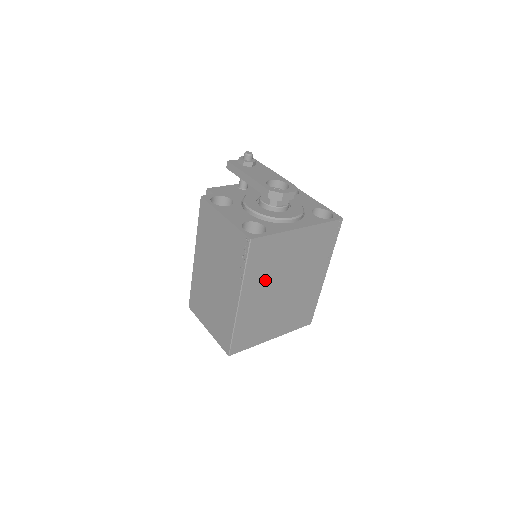
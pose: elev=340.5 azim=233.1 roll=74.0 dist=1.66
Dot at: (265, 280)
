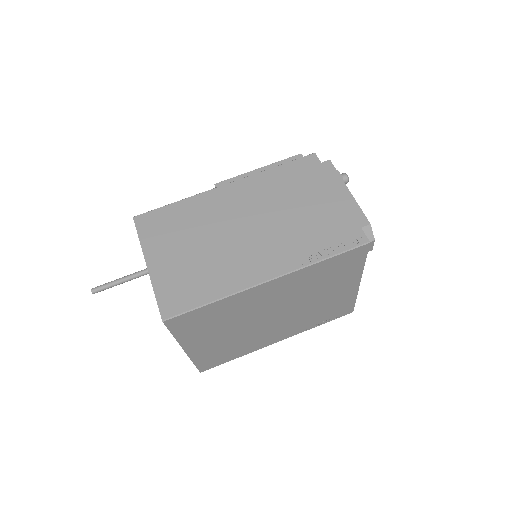
Dot at: (296, 289)
